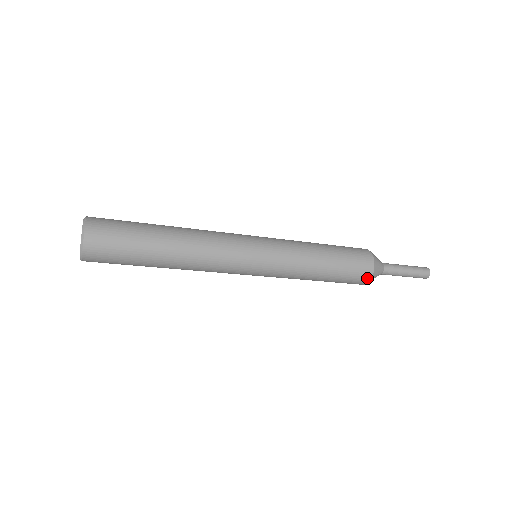
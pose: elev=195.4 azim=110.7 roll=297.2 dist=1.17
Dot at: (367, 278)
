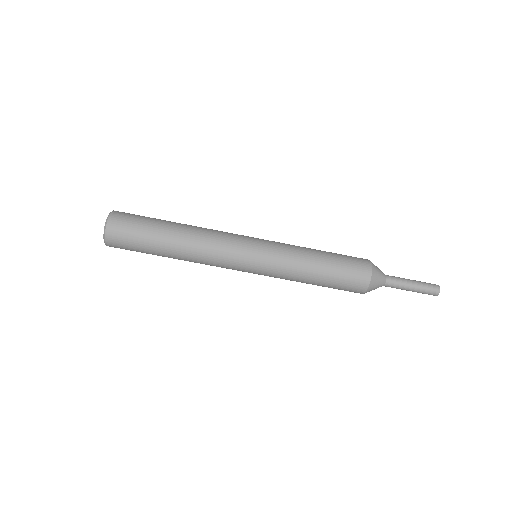
Dot at: (368, 268)
